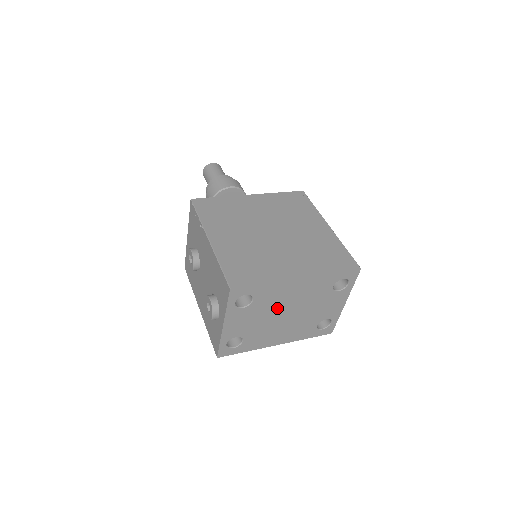
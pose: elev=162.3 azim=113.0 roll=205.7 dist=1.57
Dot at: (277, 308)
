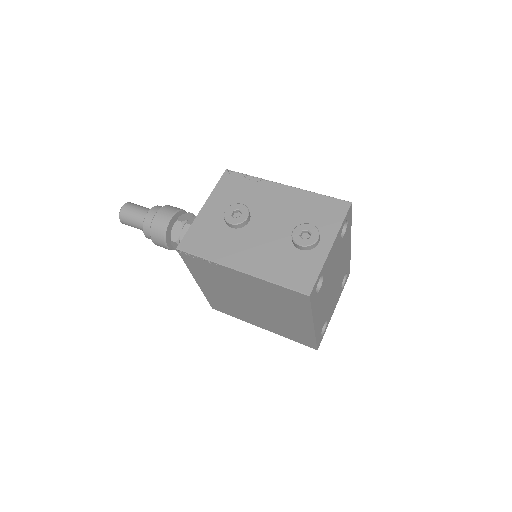
Dot at: (337, 265)
